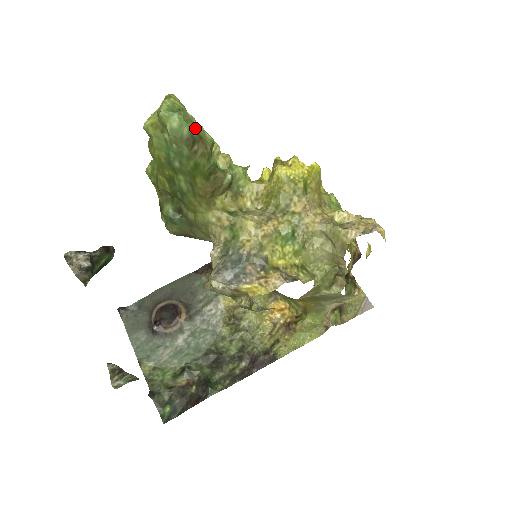
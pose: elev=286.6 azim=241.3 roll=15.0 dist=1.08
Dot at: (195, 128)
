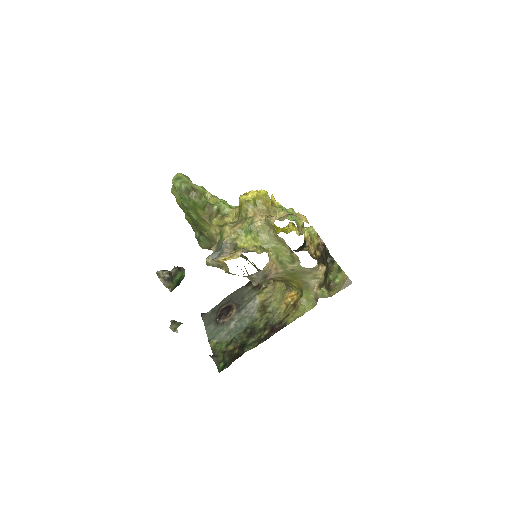
Dot at: (189, 185)
